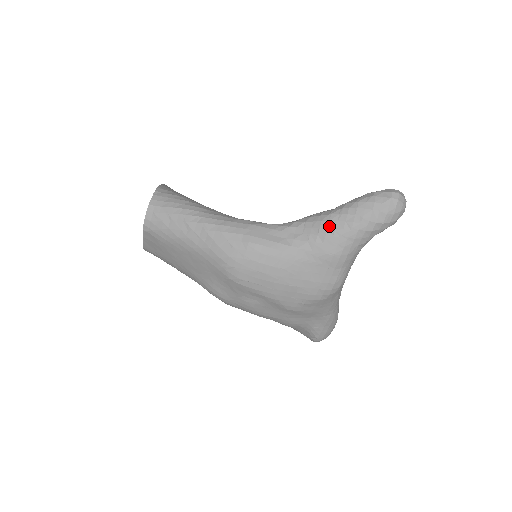
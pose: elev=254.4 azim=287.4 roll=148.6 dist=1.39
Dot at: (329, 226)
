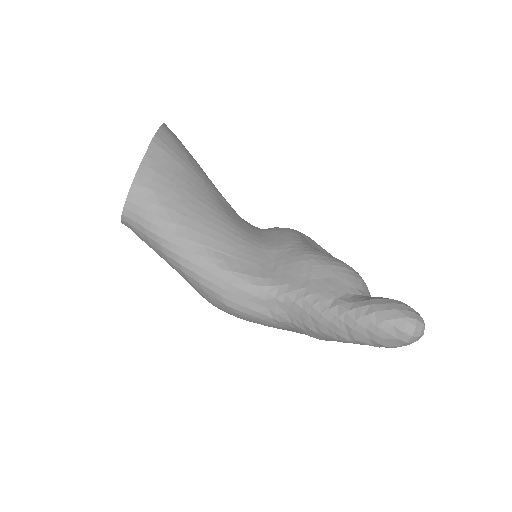
Dot at: (316, 325)
